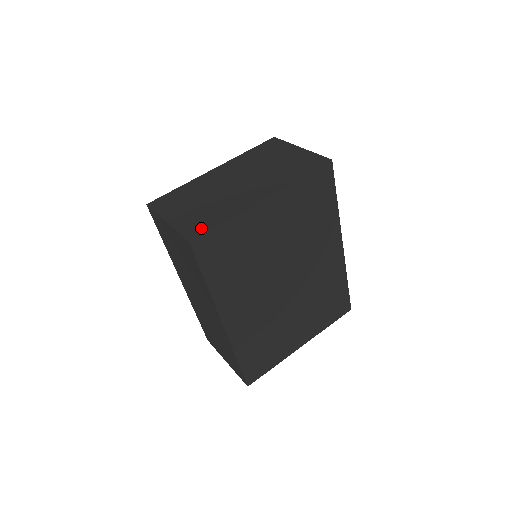
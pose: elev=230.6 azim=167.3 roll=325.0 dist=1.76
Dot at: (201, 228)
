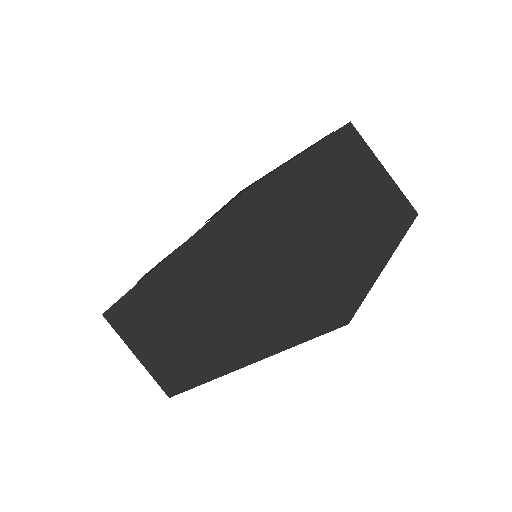
Dot at: (350, 295)
